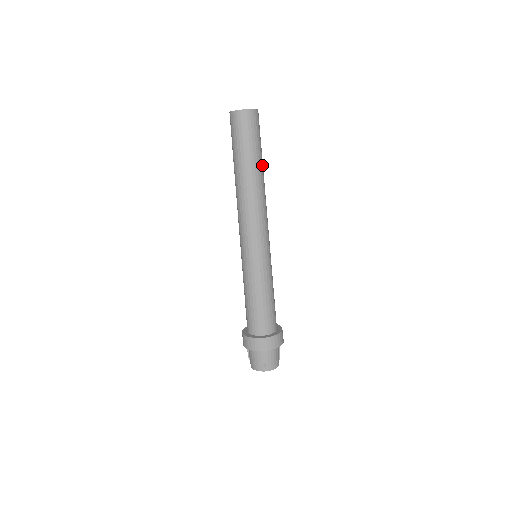
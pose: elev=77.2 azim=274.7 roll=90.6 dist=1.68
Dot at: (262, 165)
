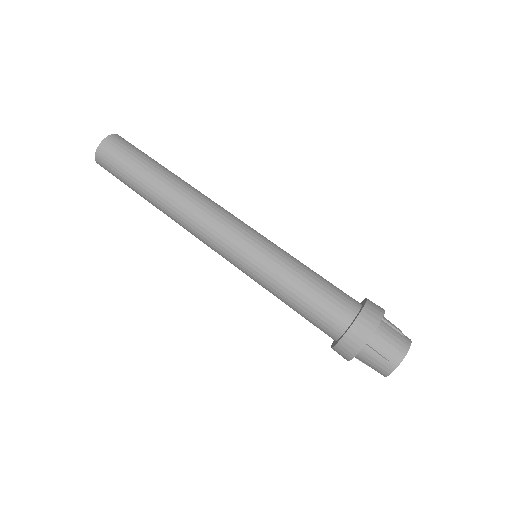
Dot at: (165, 172)
